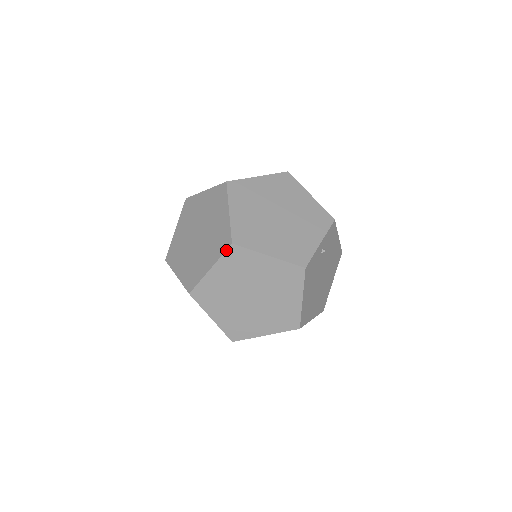
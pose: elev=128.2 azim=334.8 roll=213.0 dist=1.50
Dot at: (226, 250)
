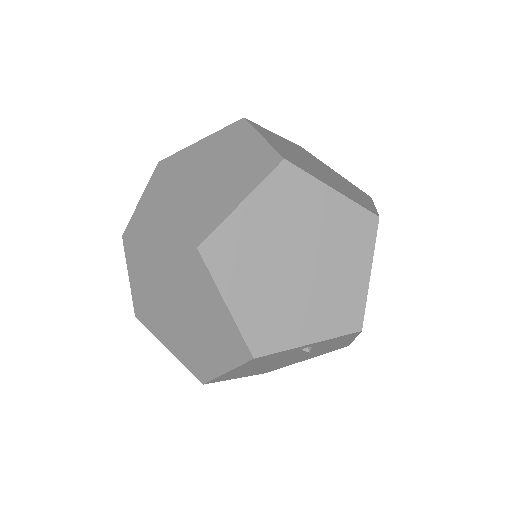
Dot at: (186, 246)
